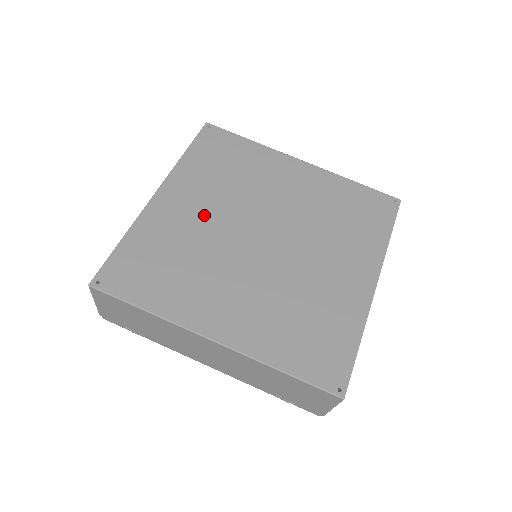
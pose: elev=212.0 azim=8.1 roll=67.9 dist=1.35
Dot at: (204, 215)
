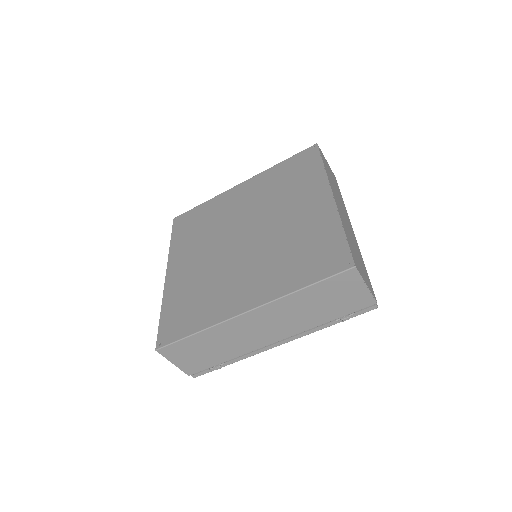
Dot at: (201, 259)
